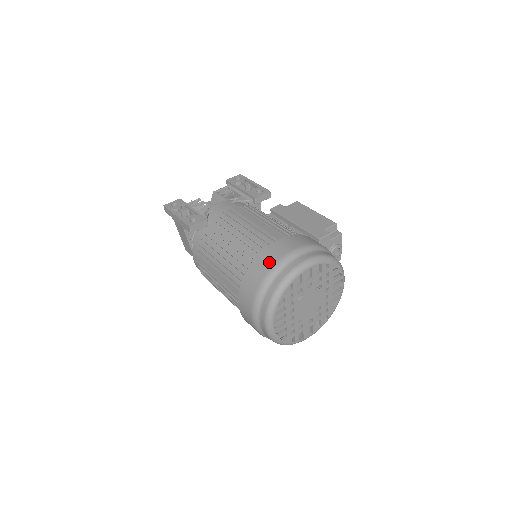
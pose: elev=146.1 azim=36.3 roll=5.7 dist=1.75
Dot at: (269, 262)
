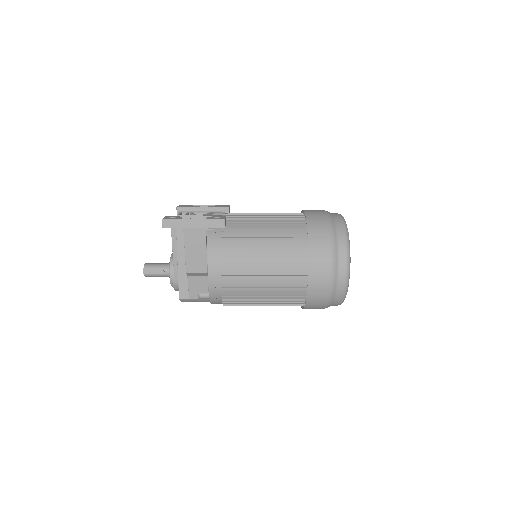
Dot at: (321, 219)
